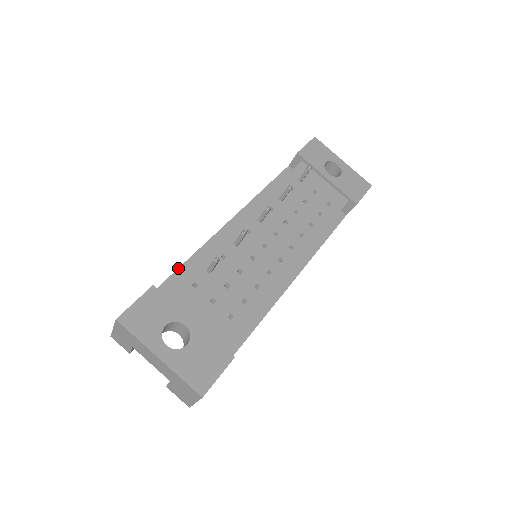
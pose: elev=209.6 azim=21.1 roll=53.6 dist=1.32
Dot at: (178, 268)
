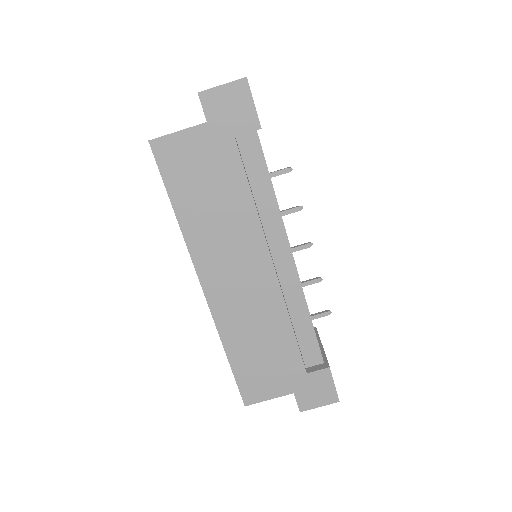
Dot at: occluded
